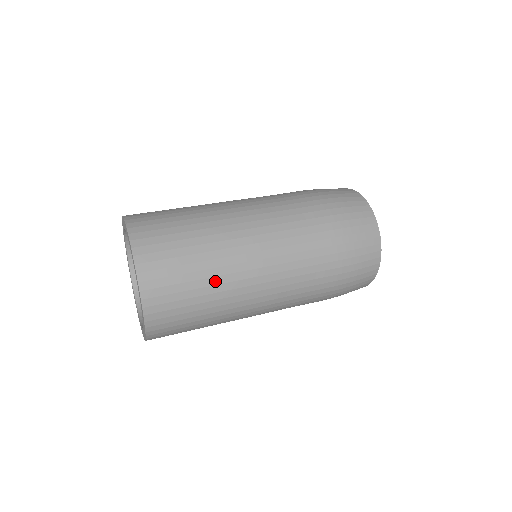
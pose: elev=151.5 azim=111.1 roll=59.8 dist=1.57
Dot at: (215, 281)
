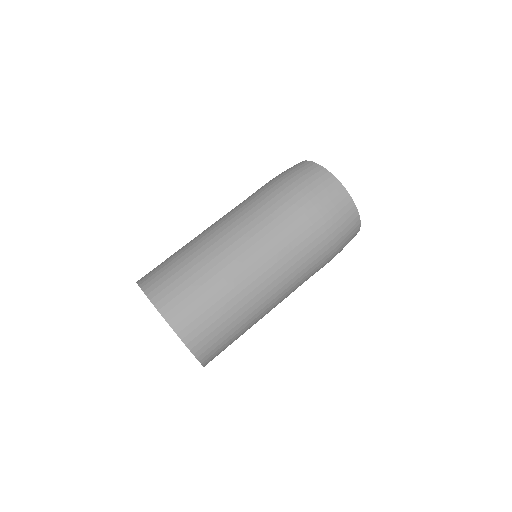
Dot at: occluded
